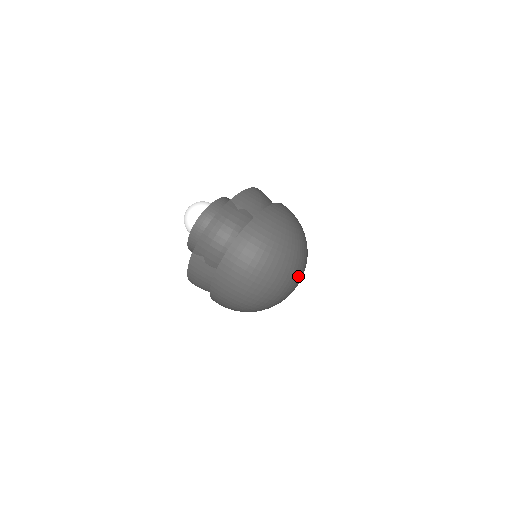
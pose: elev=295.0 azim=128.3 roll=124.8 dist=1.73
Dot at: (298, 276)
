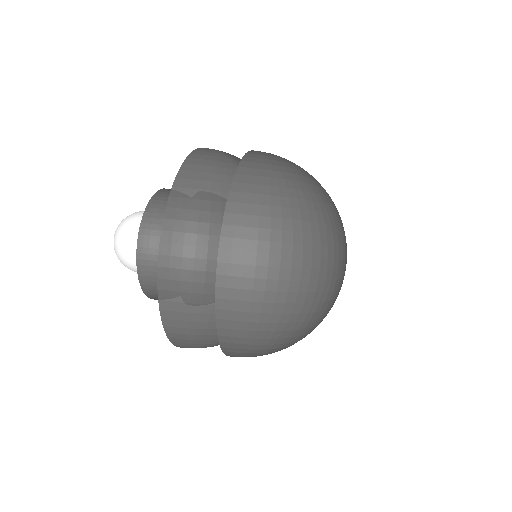
Dot at: (344, 244)
